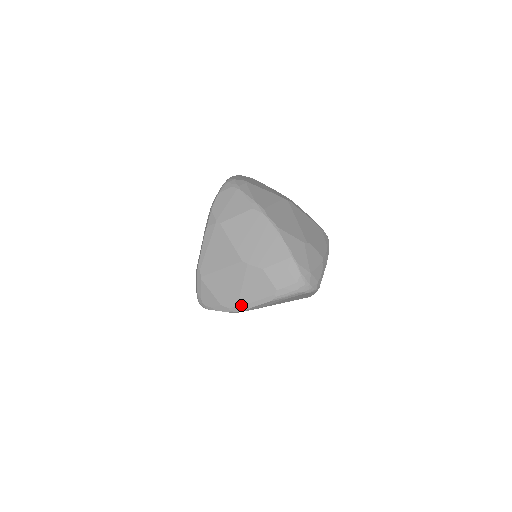
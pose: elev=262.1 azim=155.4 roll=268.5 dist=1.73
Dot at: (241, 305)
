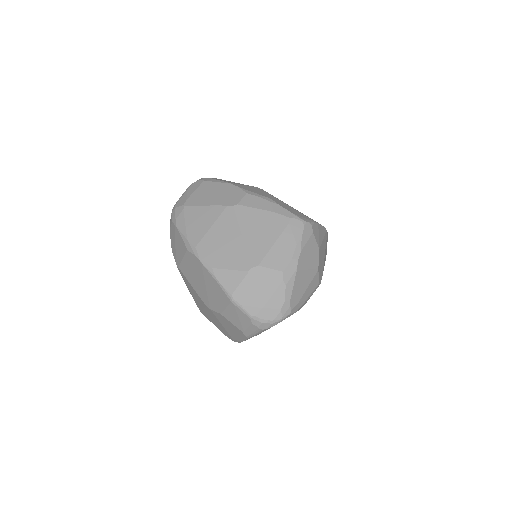
Dot at: (234, 339)
